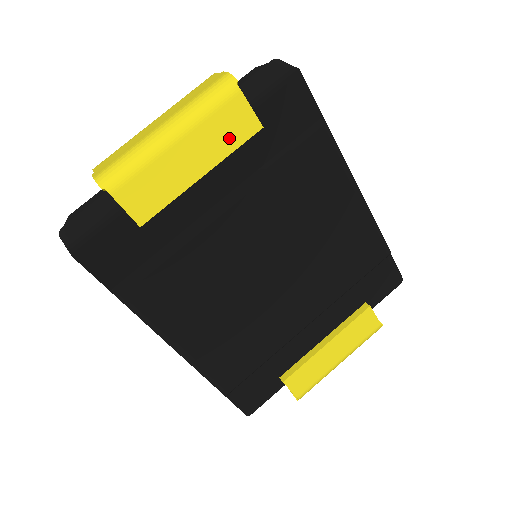
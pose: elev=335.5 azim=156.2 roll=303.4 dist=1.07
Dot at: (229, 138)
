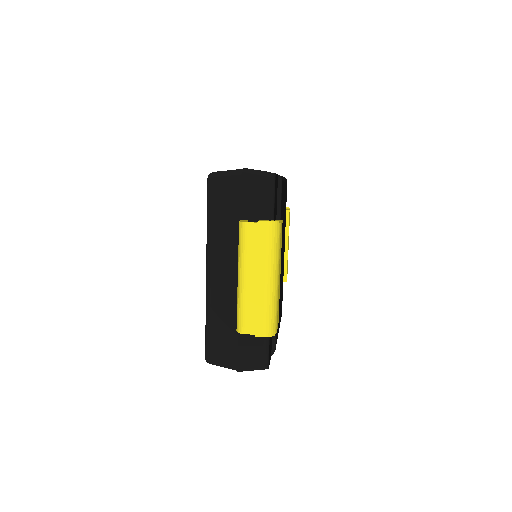
Dot at: (281, 245)
